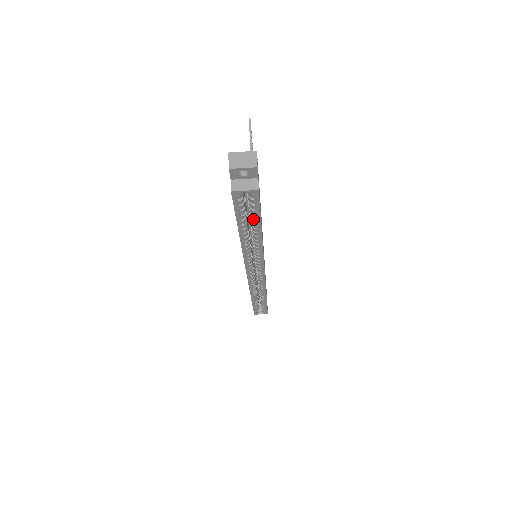
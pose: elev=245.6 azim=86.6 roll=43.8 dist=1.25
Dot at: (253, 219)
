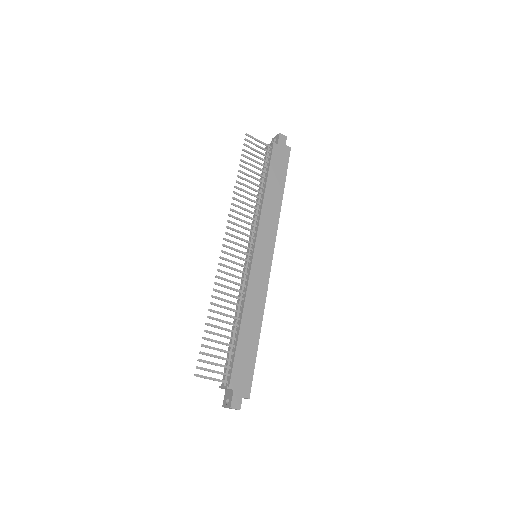
Dot at: (253, 358)
